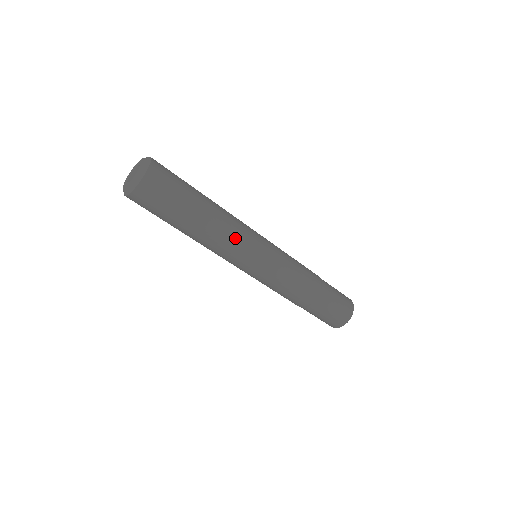
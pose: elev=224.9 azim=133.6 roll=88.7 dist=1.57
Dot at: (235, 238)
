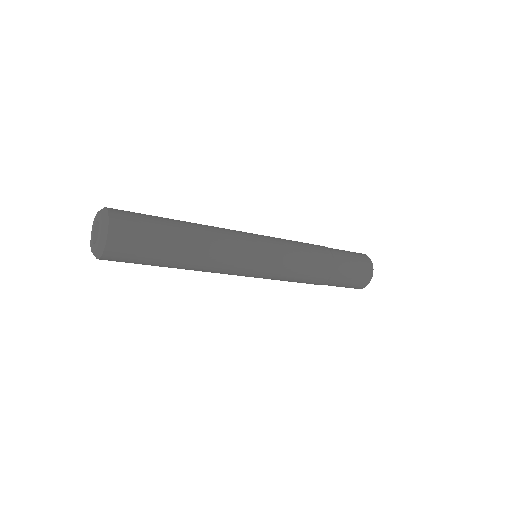
Dot at: (228, 252)
